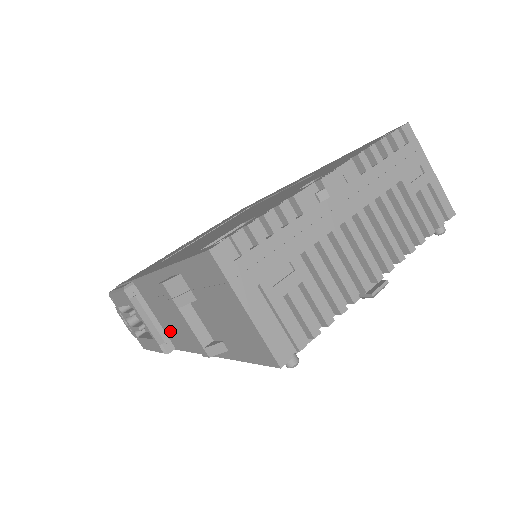
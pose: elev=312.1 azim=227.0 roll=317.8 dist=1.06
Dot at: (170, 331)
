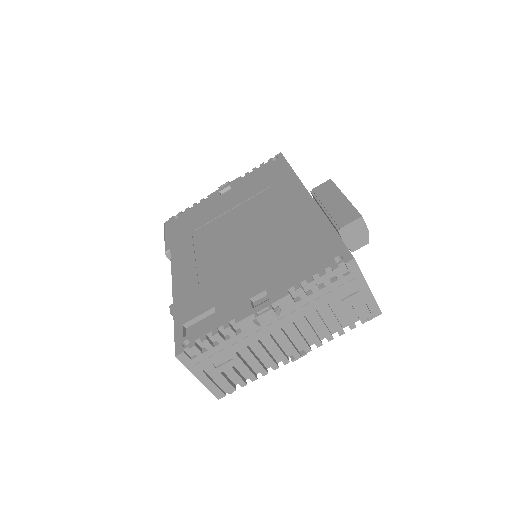
Dot at: occluded
